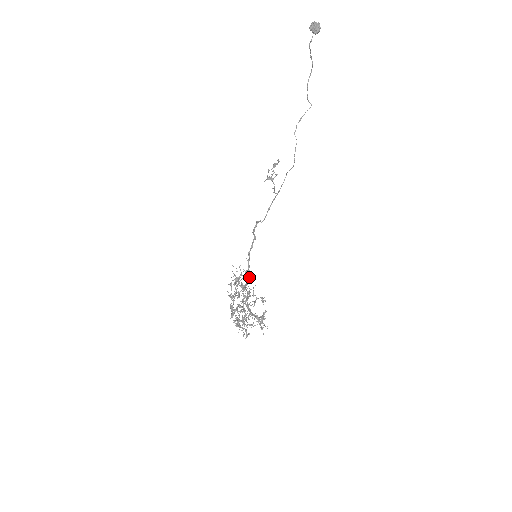
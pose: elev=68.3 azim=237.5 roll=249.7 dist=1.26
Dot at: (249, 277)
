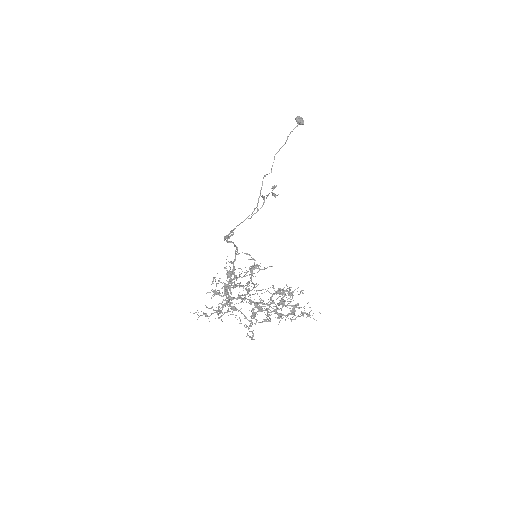
Dot at: (266, 268)
